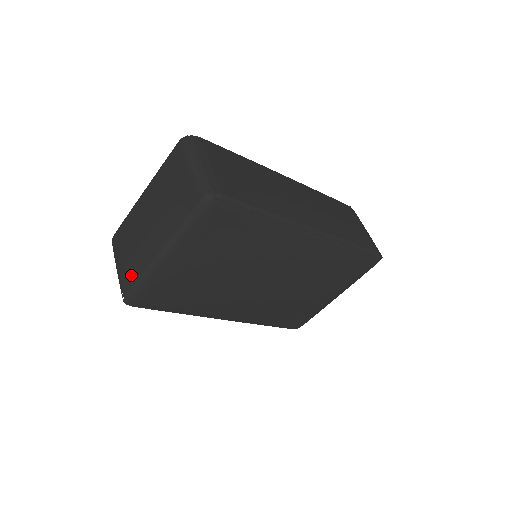
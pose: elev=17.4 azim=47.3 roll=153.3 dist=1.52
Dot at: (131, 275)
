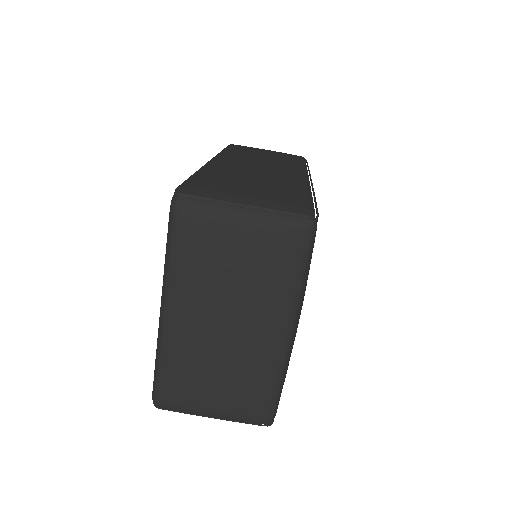
Dot at: (257, 395)
